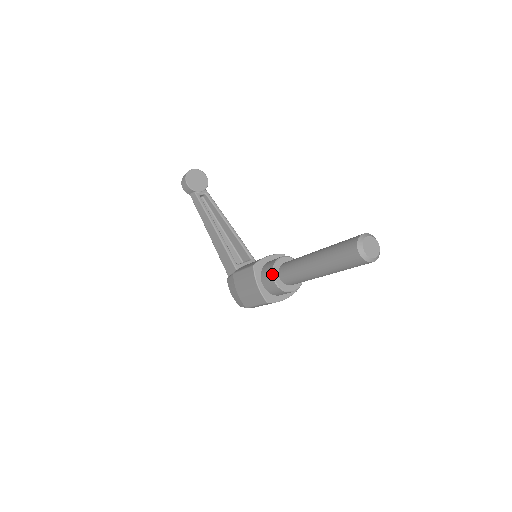
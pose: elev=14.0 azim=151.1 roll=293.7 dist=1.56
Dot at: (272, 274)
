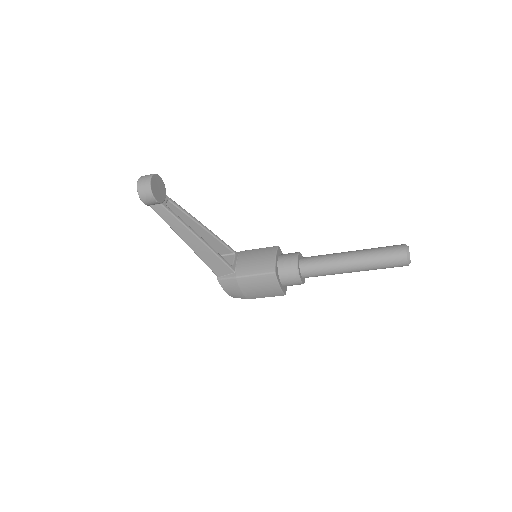
Dot at: (299, 277)
